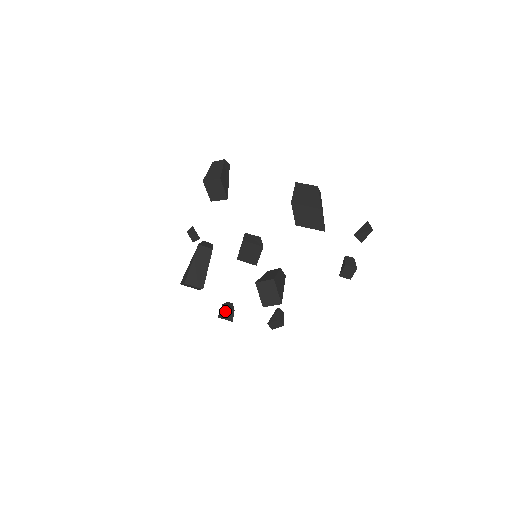
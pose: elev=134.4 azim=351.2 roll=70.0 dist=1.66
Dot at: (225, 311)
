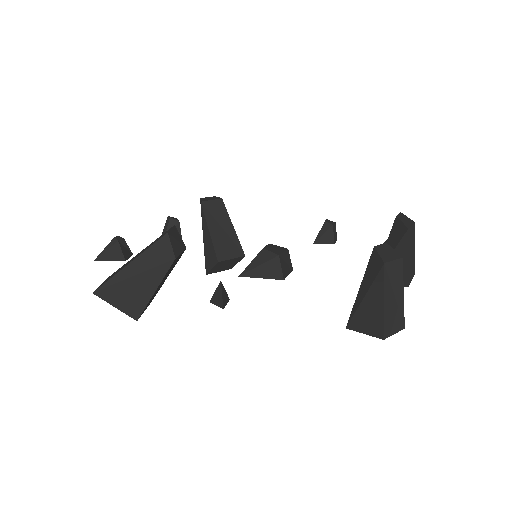
Dot at: occluded
